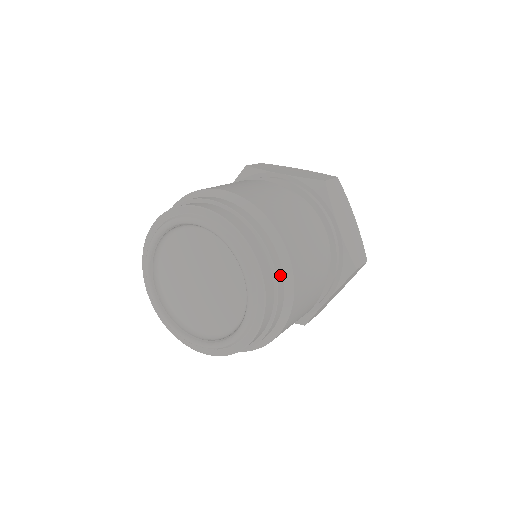
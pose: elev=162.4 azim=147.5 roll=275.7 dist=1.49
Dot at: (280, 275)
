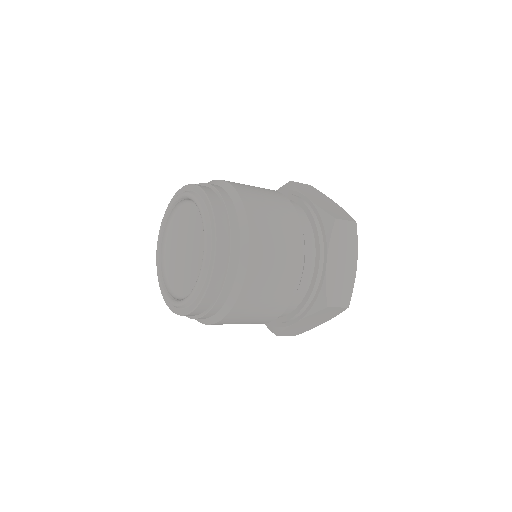
Dot at: (228, 199)
